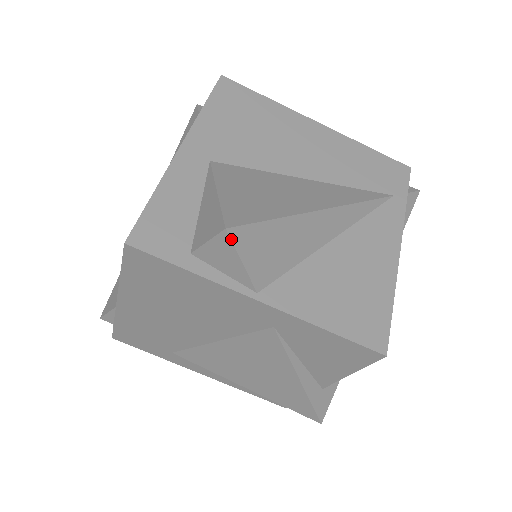
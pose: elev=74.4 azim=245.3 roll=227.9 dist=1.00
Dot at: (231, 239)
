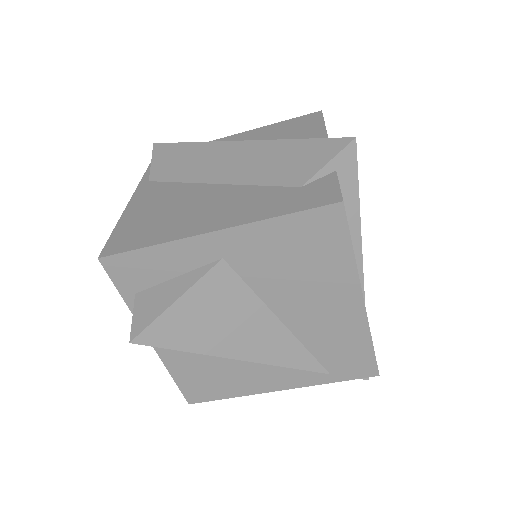
Dot at: (134, 342)
